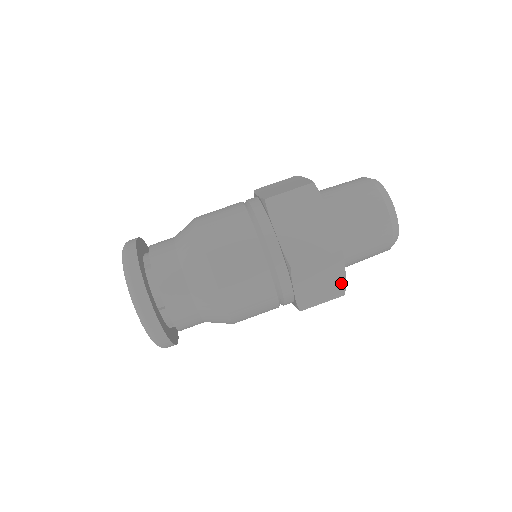
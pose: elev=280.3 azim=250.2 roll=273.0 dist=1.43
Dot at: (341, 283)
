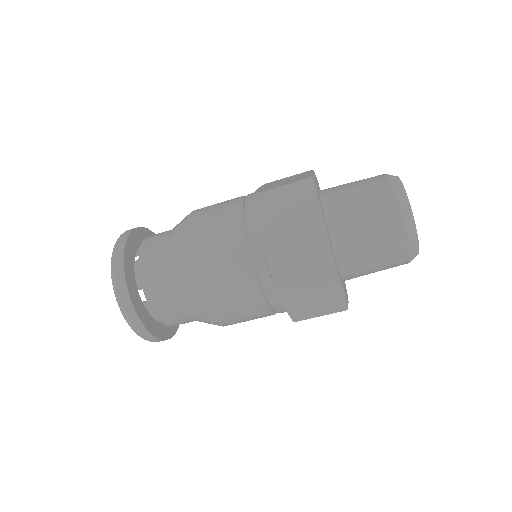
Dot at: (339, 296)
